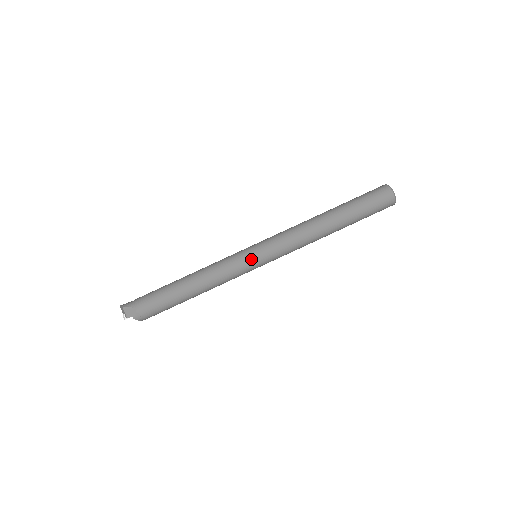
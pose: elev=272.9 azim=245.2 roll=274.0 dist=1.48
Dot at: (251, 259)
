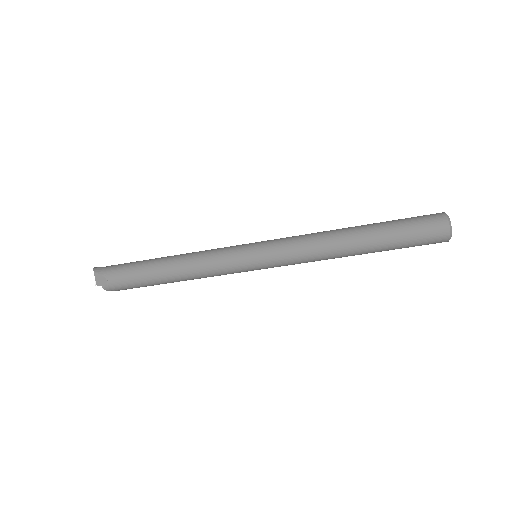
Dot at: (247, 261)
